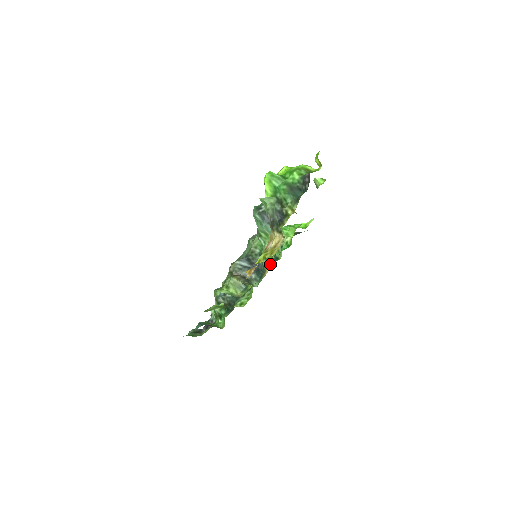
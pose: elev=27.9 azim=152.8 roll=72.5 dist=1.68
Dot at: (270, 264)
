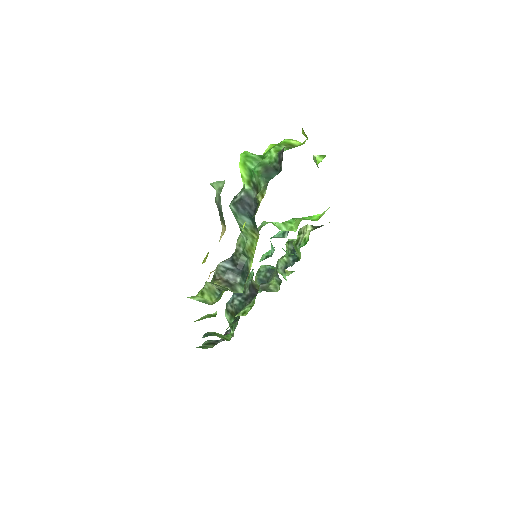
Dot at: (251, 265)
